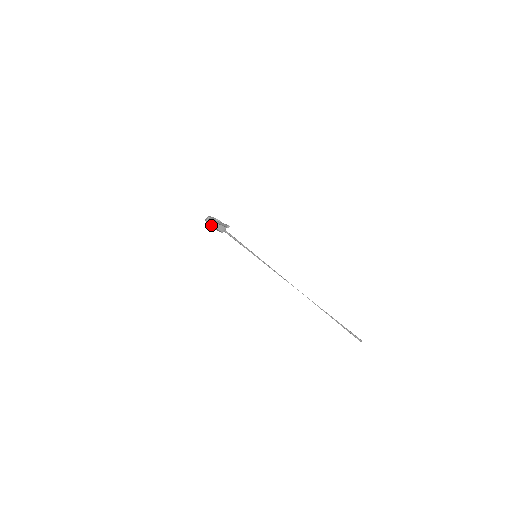
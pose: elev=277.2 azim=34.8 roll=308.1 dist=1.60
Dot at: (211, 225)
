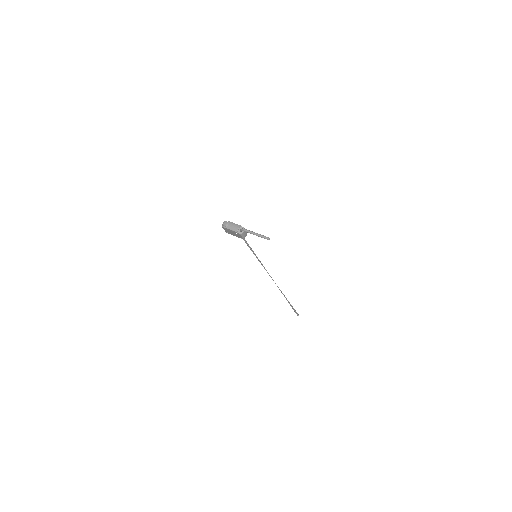
Dot at: (233, 231)
